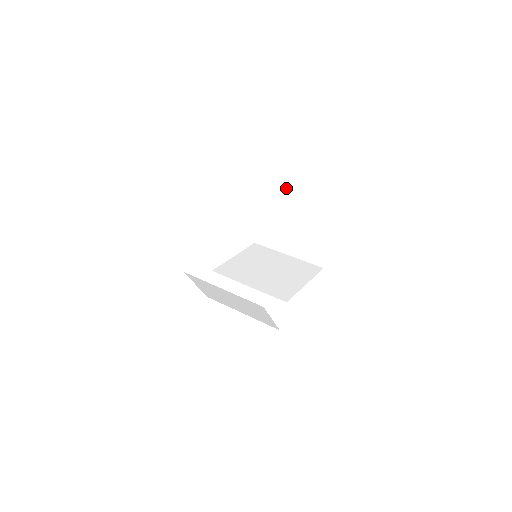
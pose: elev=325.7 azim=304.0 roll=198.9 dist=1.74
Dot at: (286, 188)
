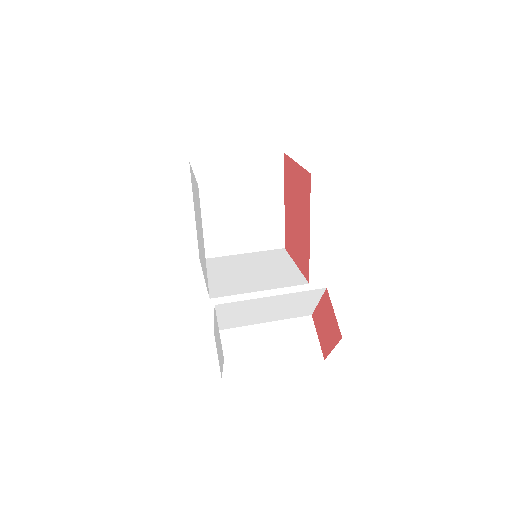
Dot at: (230, 182)
